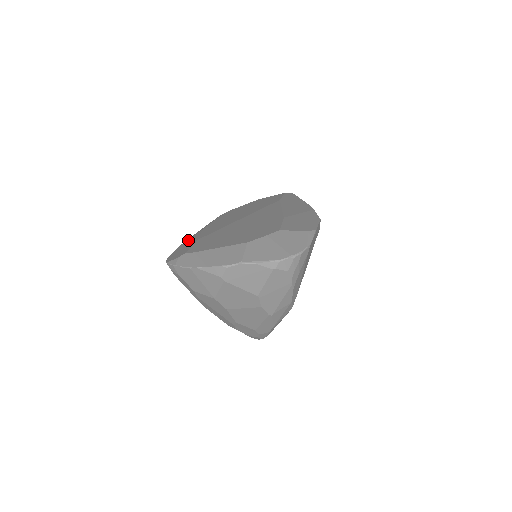
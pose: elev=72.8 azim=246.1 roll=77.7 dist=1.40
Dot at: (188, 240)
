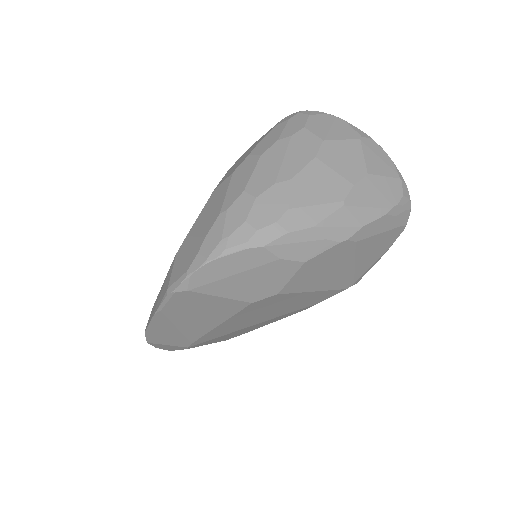
Dot at: occluded
